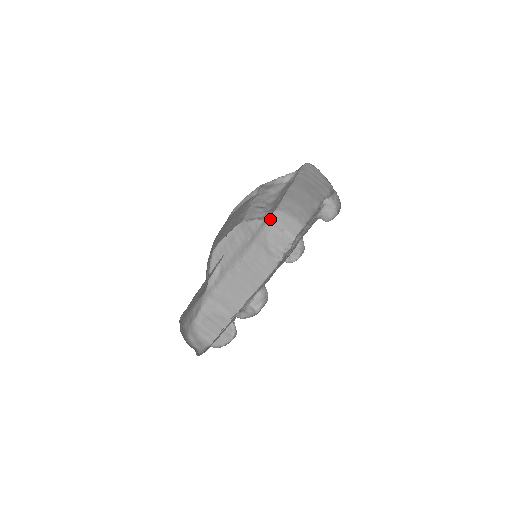
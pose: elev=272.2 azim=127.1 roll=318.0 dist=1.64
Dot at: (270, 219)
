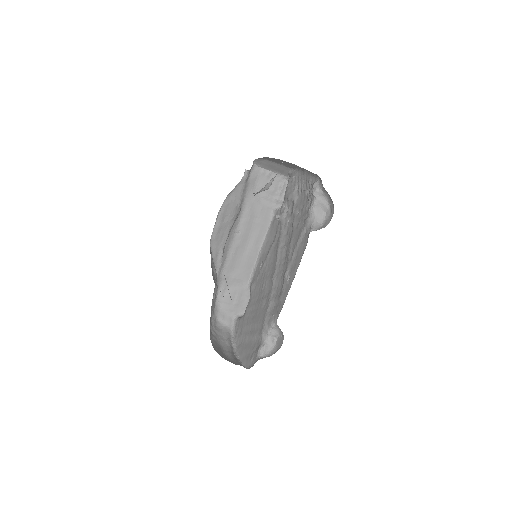
Dot at: (253, 166)
